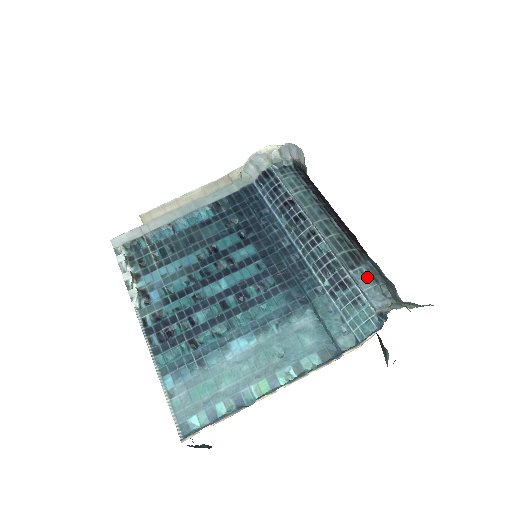
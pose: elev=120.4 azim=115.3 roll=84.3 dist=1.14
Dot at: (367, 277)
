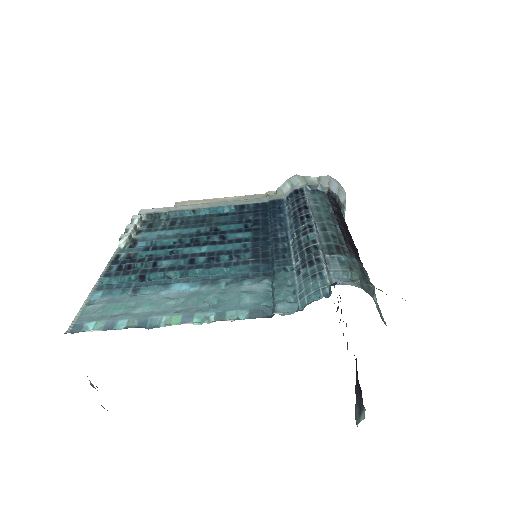
Dot at: (342, 263)
